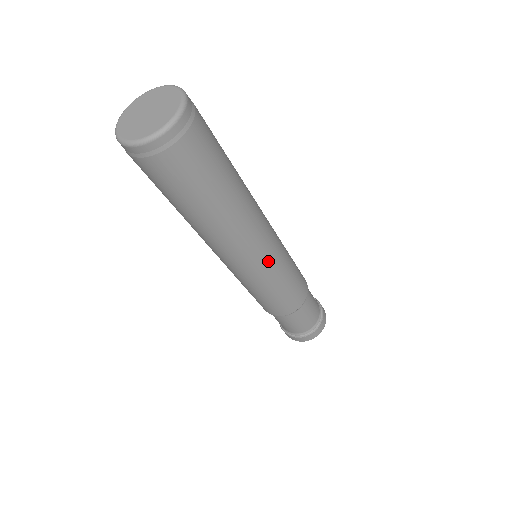
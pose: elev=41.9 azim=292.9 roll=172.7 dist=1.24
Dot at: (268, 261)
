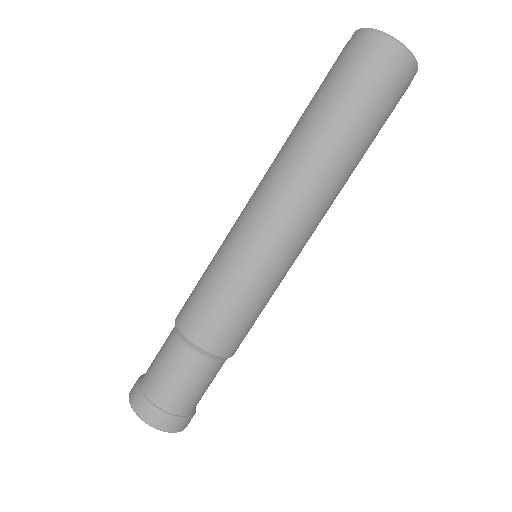
Dot at: (285, 253)
